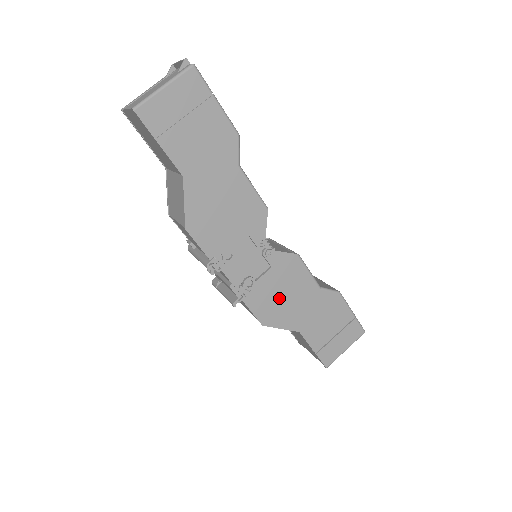
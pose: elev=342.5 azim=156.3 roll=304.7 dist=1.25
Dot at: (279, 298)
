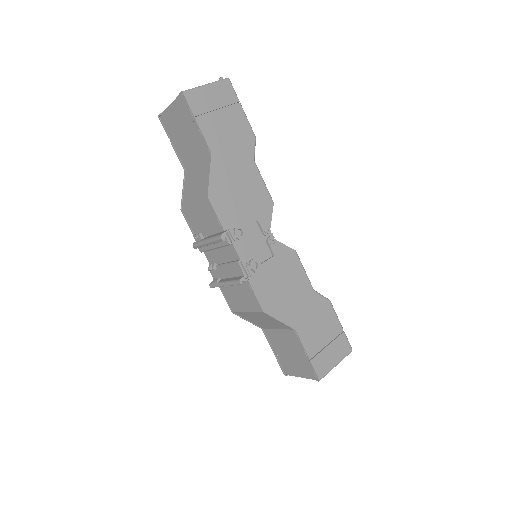
Dot at: (279, 288)
